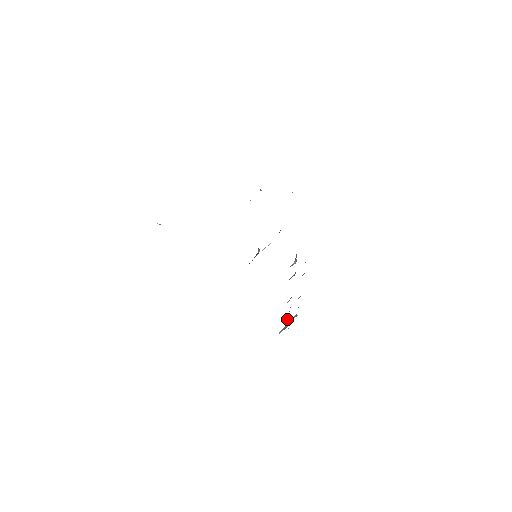
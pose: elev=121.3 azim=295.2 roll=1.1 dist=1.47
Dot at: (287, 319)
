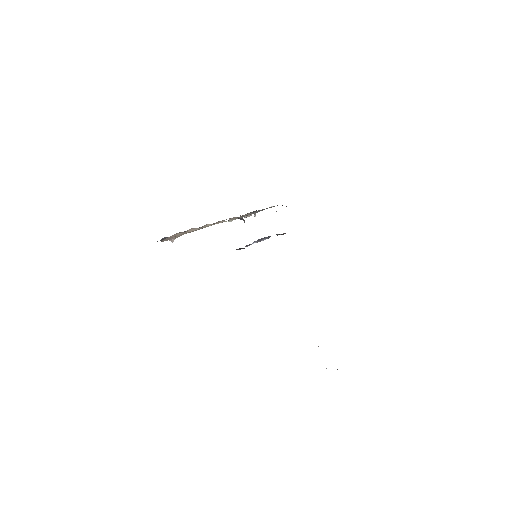
Dot at: occluded
